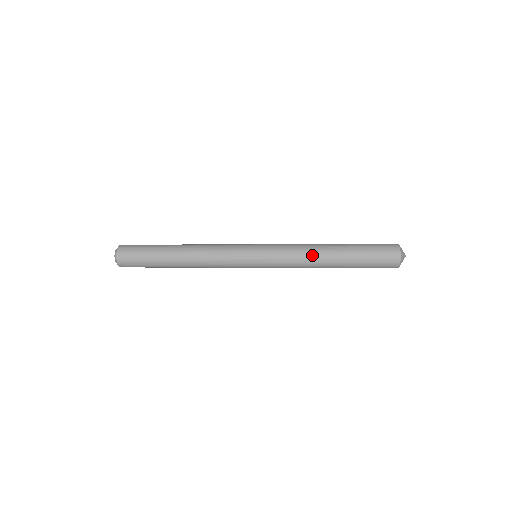
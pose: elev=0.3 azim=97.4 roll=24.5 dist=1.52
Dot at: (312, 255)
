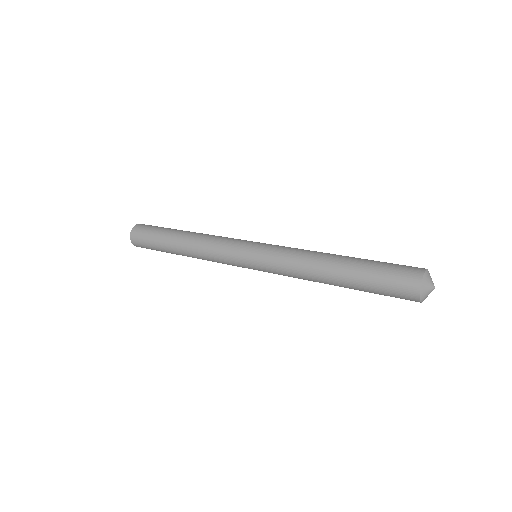
Dot at: (311, 280)
